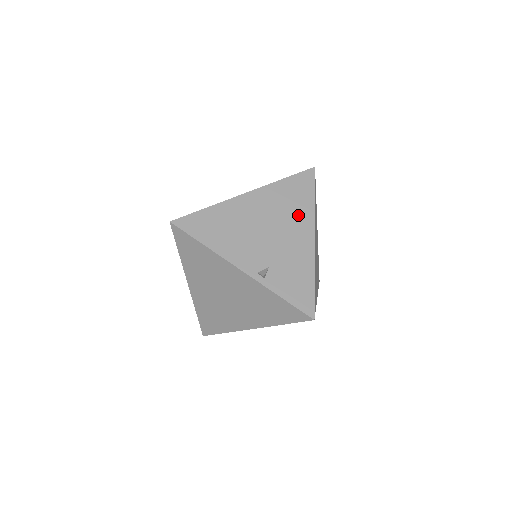
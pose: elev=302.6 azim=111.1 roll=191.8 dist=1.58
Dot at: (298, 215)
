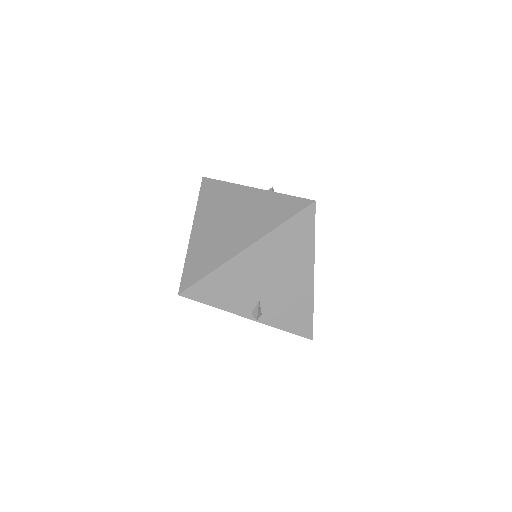
Dot at: occluded
